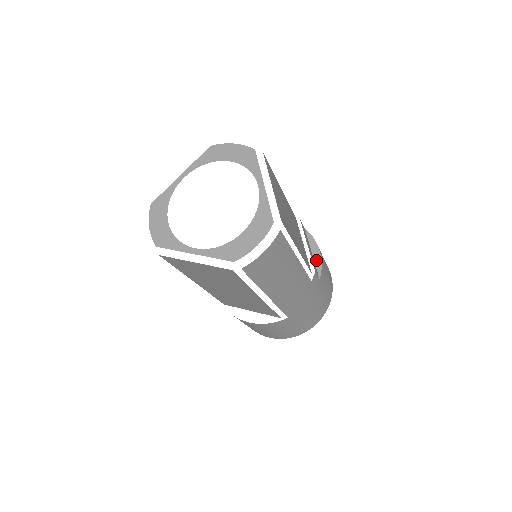
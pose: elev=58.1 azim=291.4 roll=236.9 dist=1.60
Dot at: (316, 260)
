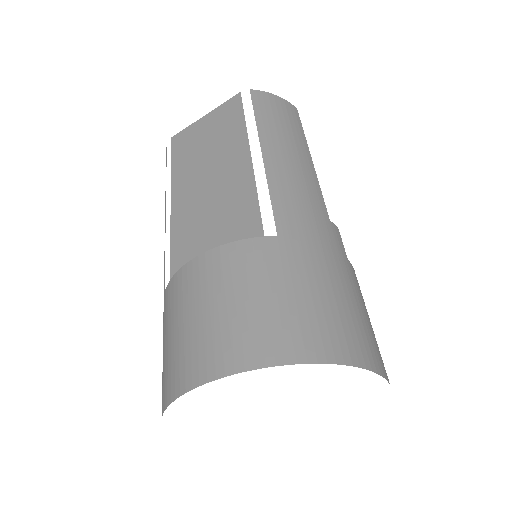
Dot at: occluded
